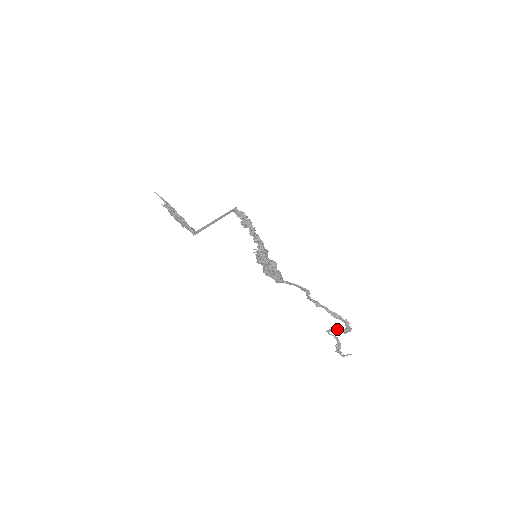
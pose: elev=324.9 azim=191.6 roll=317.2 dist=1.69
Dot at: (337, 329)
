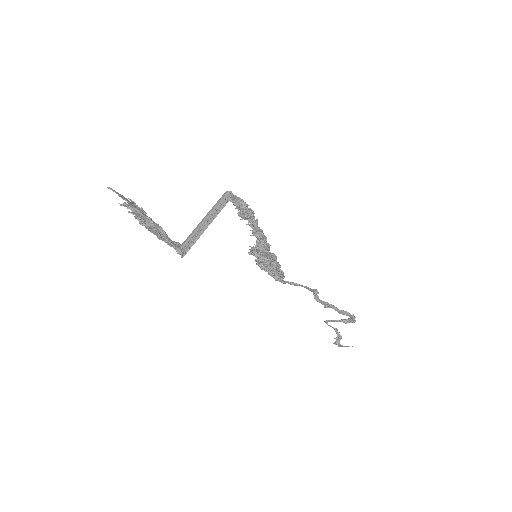
Dot at: (338, 320)
